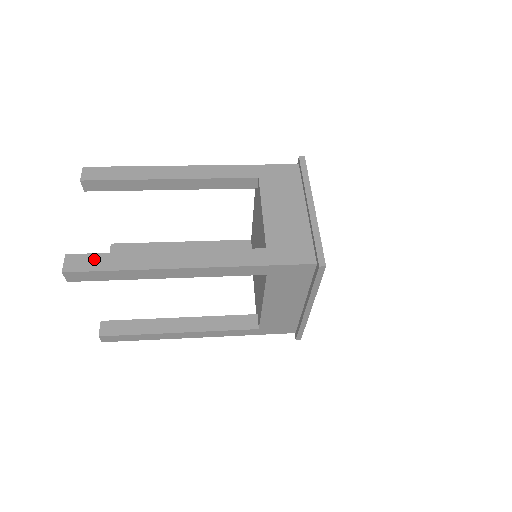
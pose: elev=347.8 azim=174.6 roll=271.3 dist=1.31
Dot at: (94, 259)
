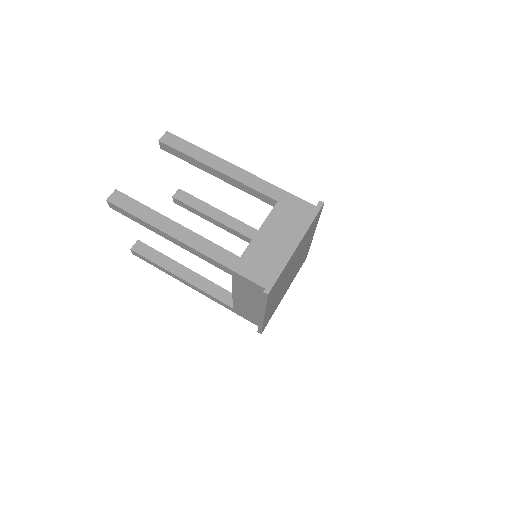
Dot at: (129, 202)
